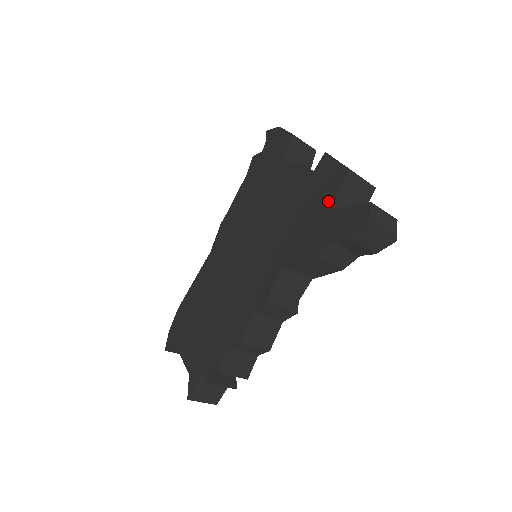
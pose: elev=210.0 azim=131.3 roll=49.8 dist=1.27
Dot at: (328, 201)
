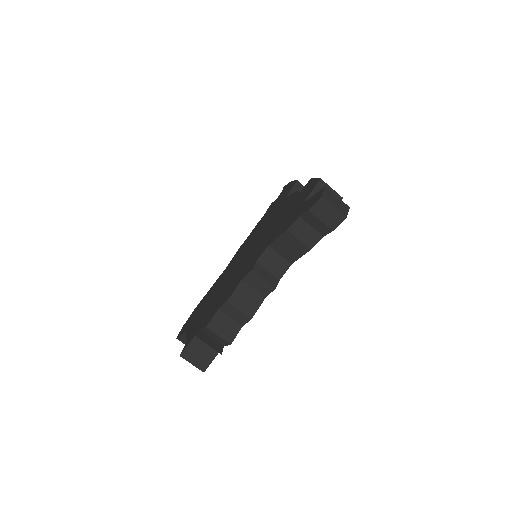
Dot at: (304, 199)
